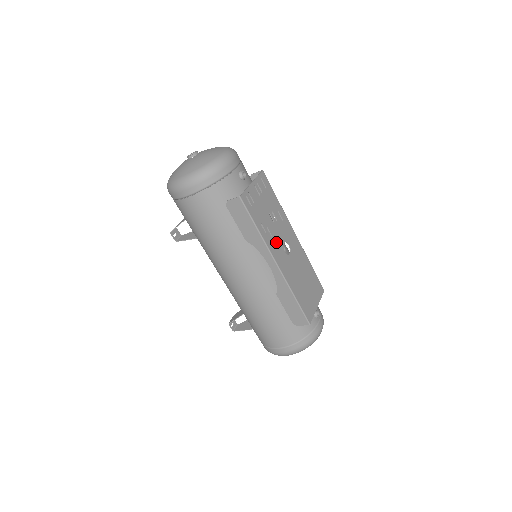
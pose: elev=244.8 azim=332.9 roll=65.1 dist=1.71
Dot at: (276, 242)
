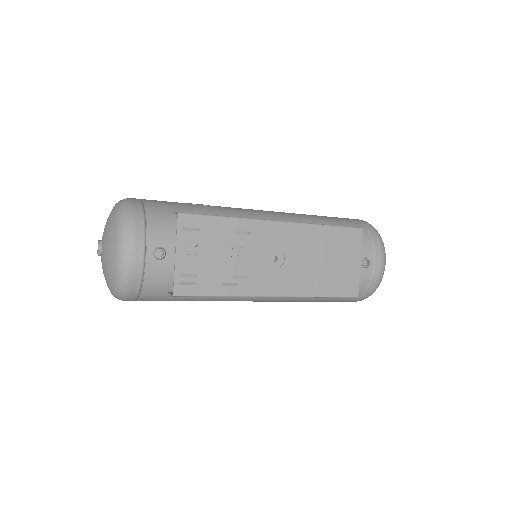
Dot at: (256, 274)
